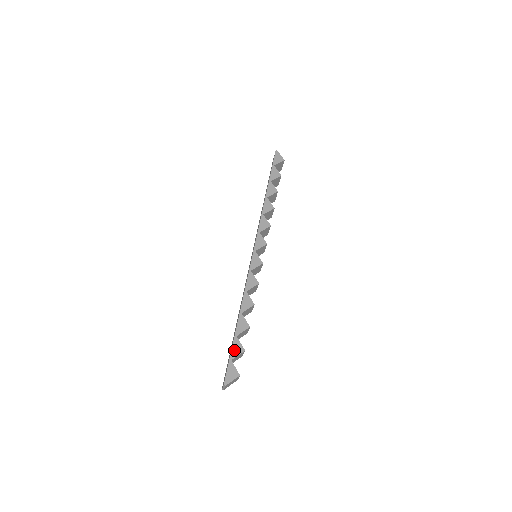
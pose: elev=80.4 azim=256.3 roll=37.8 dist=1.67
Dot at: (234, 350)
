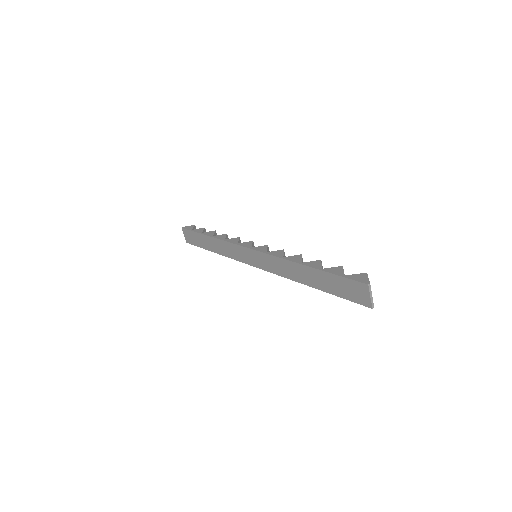
Dot at: (335, 272)
